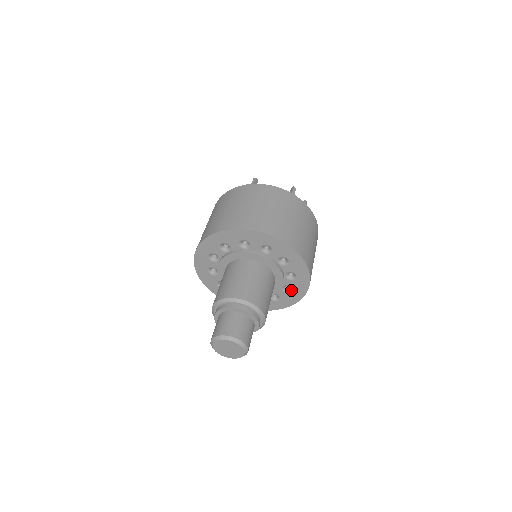
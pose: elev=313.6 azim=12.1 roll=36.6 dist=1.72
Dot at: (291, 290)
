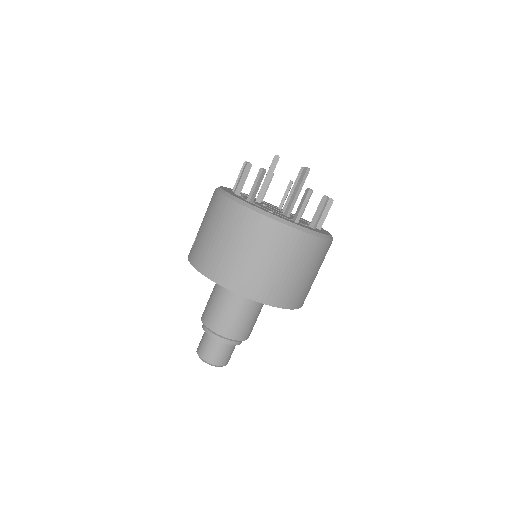
Dot at: occluded
